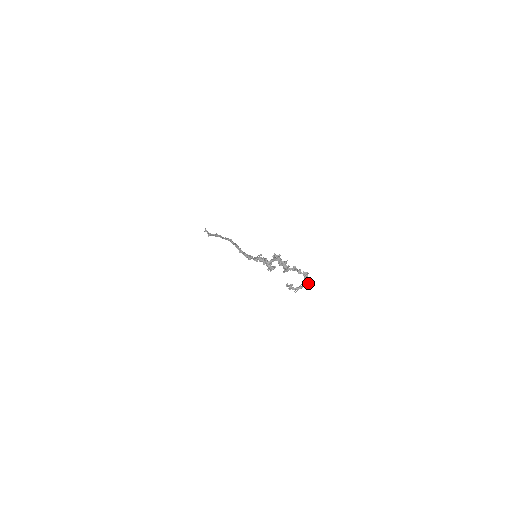
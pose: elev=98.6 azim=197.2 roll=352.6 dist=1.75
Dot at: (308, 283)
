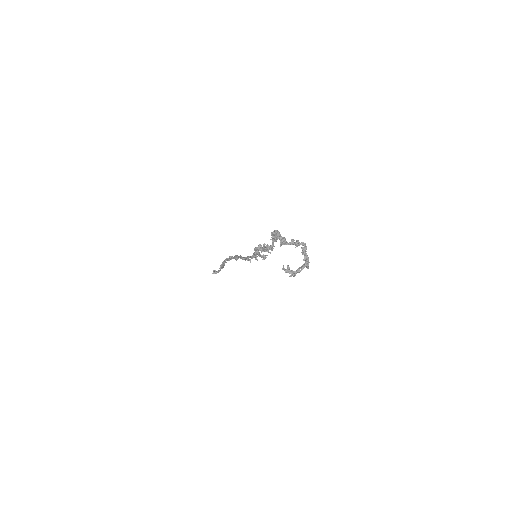
Dot at: (306, 262)
